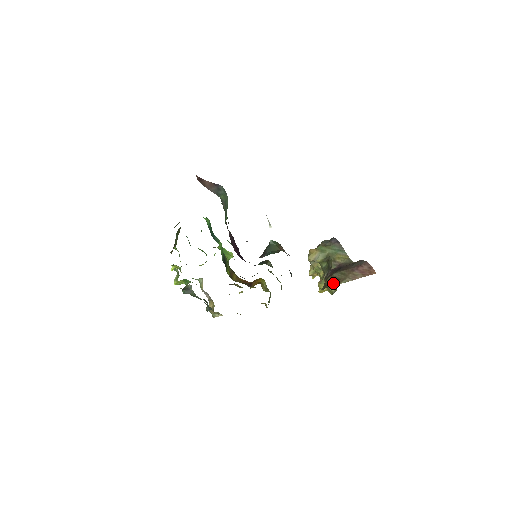
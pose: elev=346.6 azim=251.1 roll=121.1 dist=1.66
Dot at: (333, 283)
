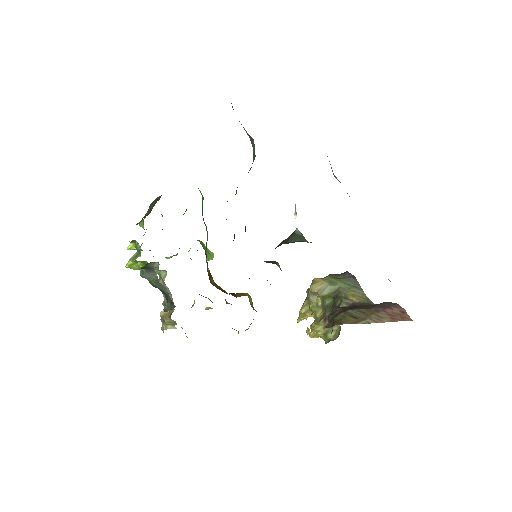
Dot at: (347, 321)
